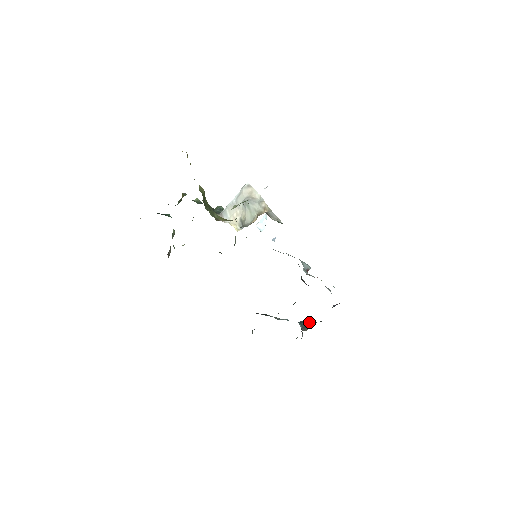
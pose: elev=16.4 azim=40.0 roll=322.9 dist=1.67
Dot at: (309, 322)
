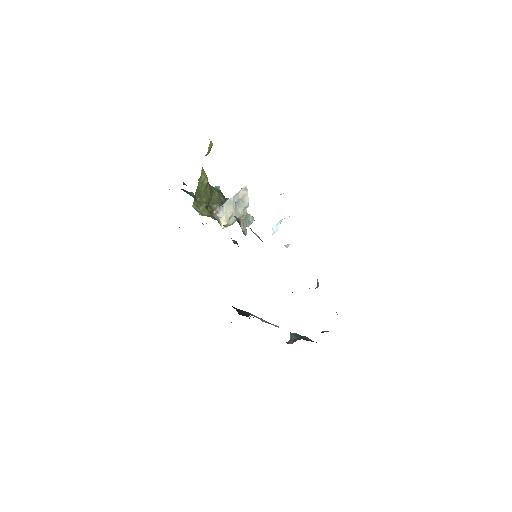
Dot at: (300, 337)
